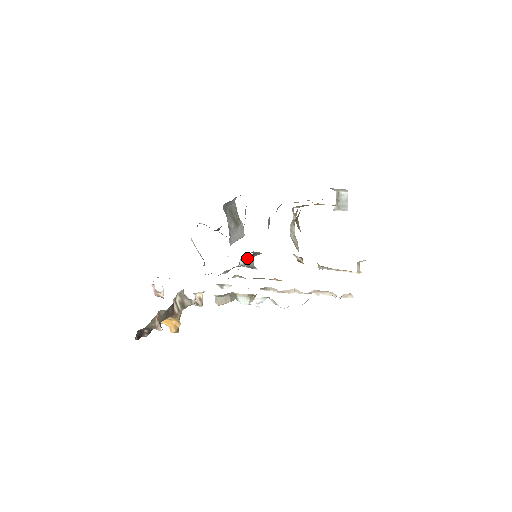
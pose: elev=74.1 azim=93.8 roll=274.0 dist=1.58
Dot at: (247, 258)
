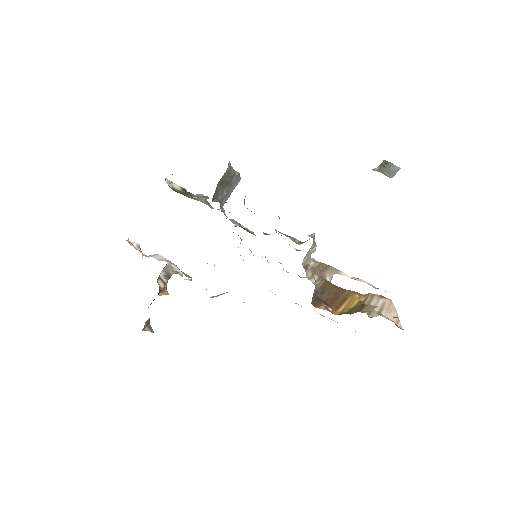
Dot at: occluded
